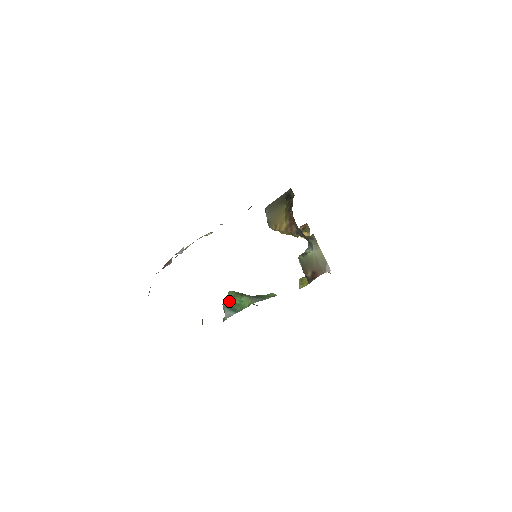
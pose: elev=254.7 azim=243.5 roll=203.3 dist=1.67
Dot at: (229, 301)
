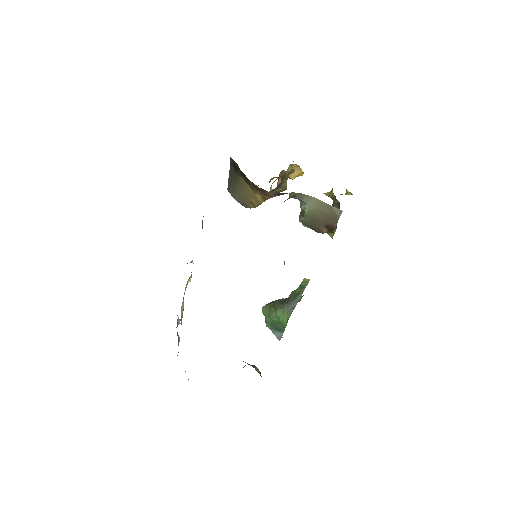
Dot at: (268, 321)
